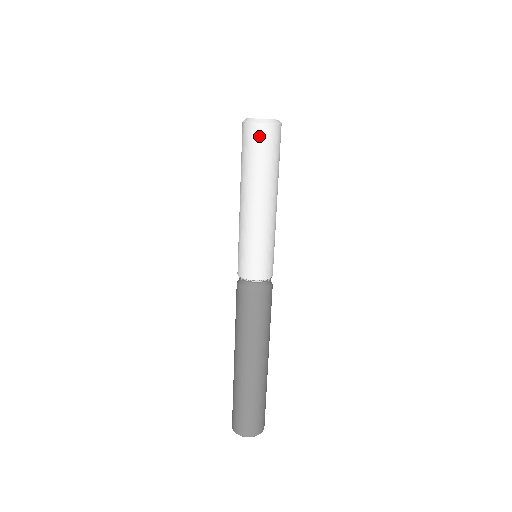
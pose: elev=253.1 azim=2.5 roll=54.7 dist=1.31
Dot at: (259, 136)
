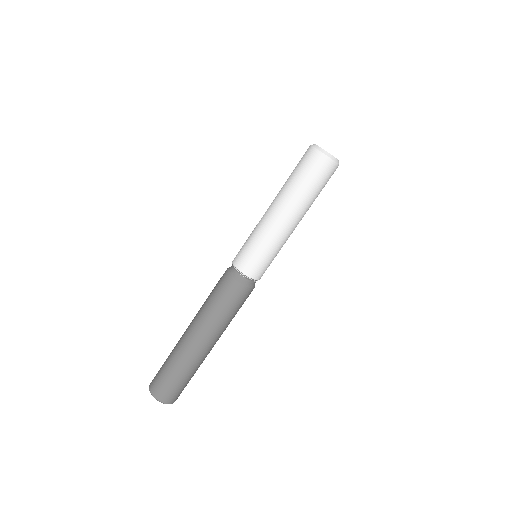
Dot at: (330, 173)
